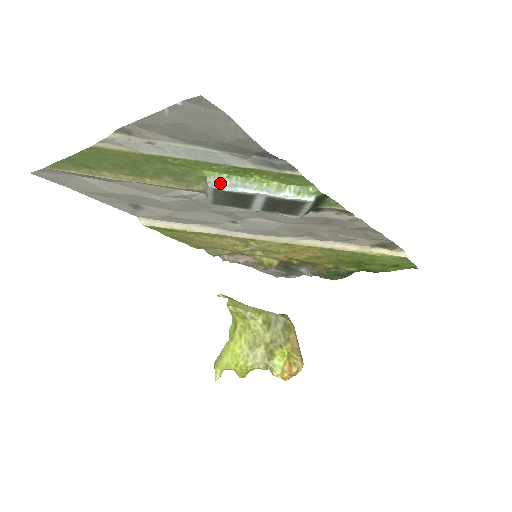
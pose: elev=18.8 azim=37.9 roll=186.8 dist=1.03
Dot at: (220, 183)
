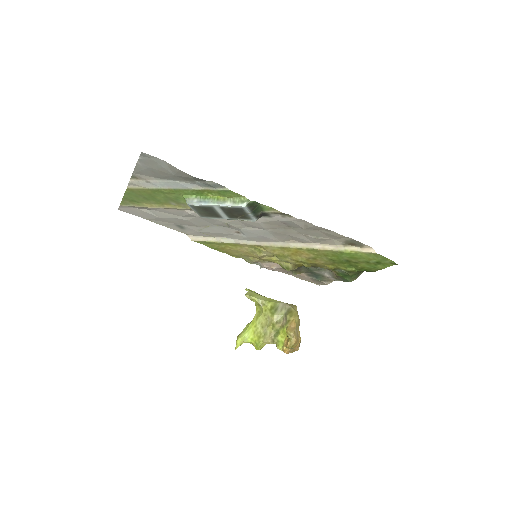
Dot at: (191, 201)
